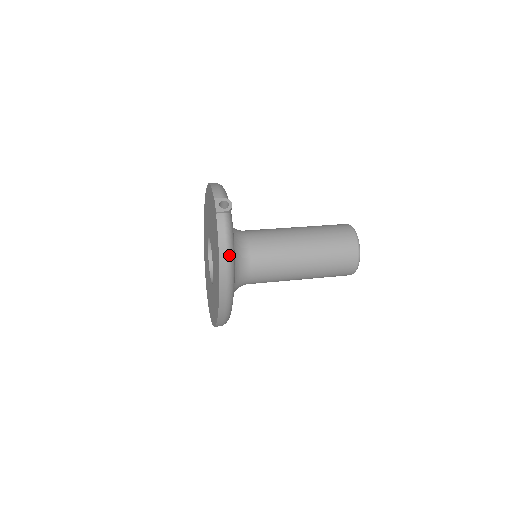
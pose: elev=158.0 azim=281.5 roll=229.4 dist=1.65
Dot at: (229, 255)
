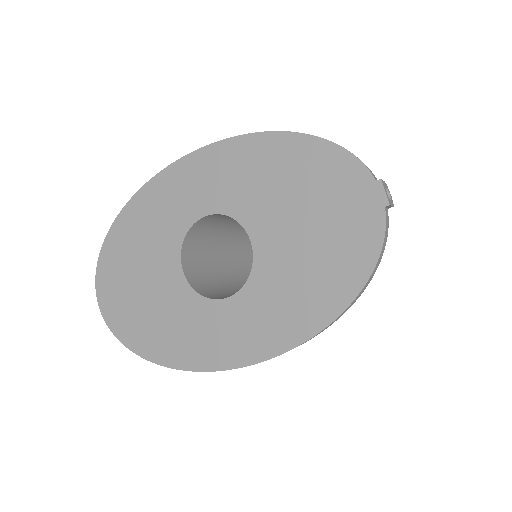
Dot at: (371, 278)
